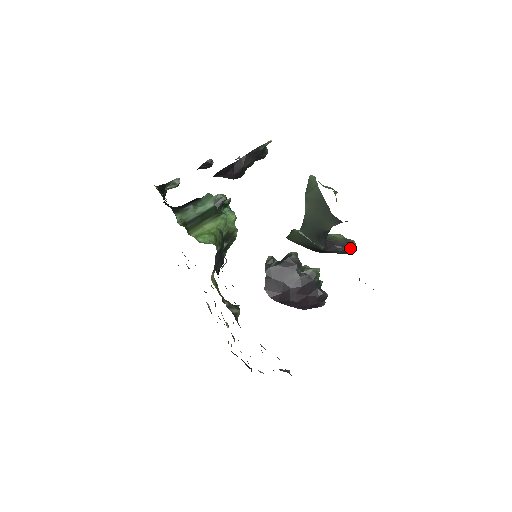
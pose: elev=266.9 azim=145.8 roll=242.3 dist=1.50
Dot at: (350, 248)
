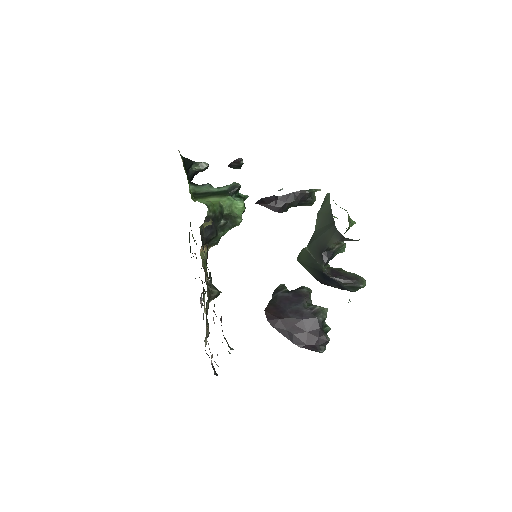
Dot at: (357, 283)
